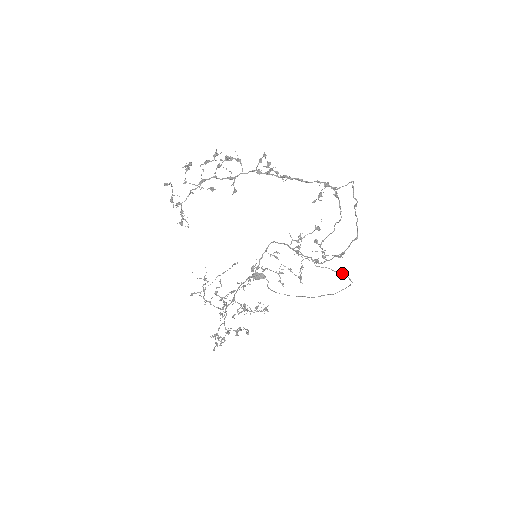
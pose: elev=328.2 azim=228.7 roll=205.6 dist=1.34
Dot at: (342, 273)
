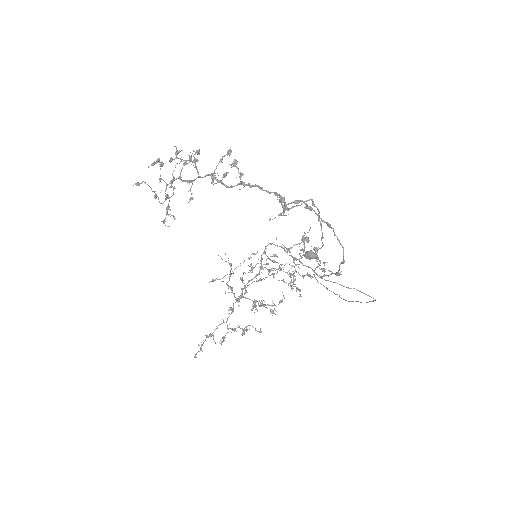
Dot at: occluded
